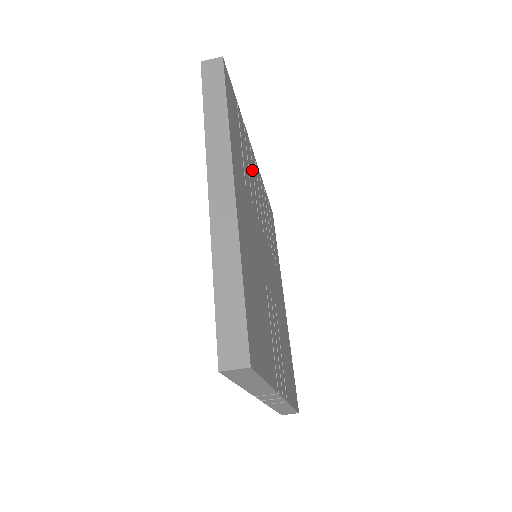
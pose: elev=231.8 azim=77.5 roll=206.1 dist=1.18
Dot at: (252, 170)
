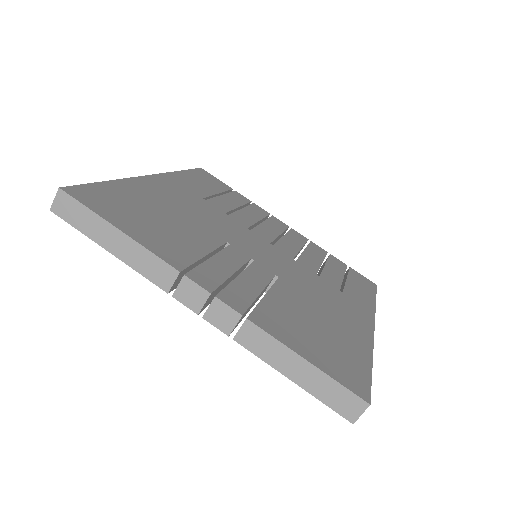
Dot at: (260, 219)
